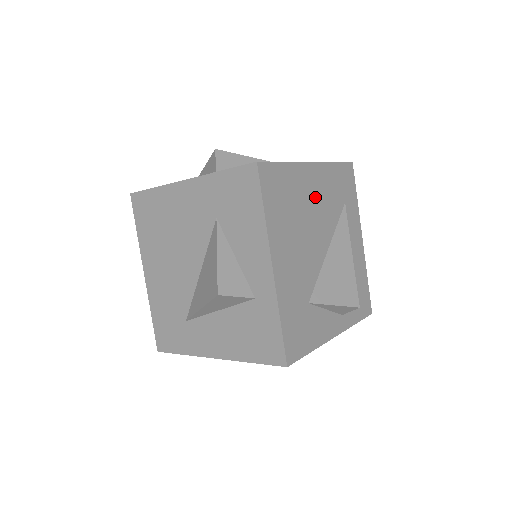
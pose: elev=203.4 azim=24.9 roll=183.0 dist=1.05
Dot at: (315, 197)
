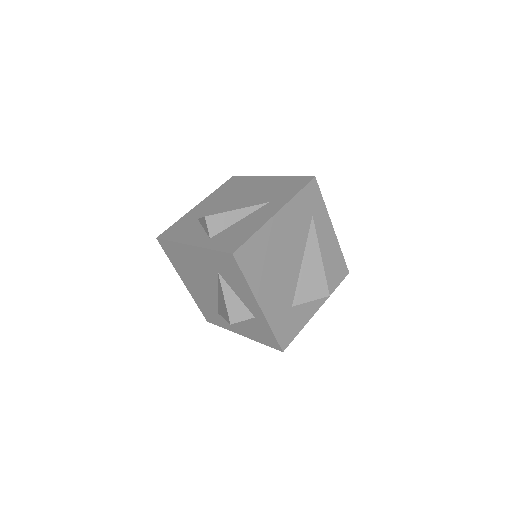
Dot at: (284, 235)
